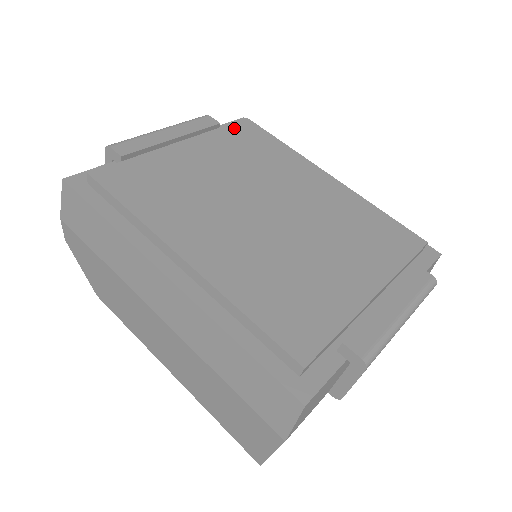
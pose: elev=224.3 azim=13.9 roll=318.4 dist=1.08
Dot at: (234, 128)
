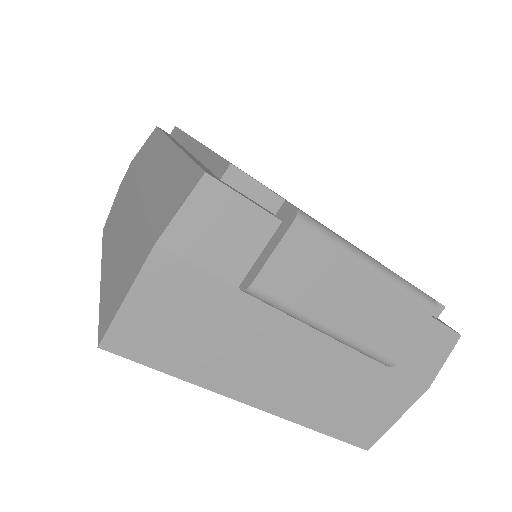
Dot at: occluded
